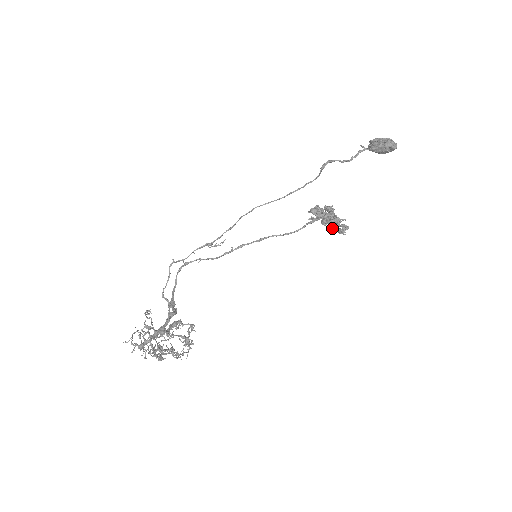
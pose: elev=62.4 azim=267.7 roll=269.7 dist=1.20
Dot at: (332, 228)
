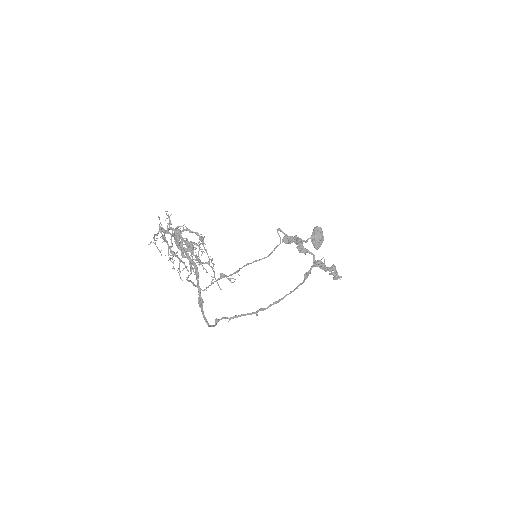
Dot at: (318, 262)
